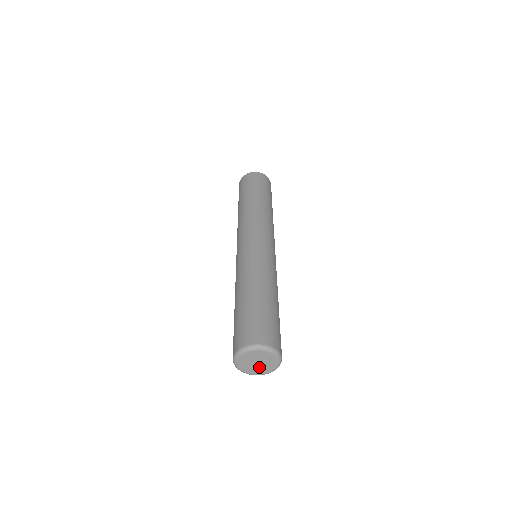
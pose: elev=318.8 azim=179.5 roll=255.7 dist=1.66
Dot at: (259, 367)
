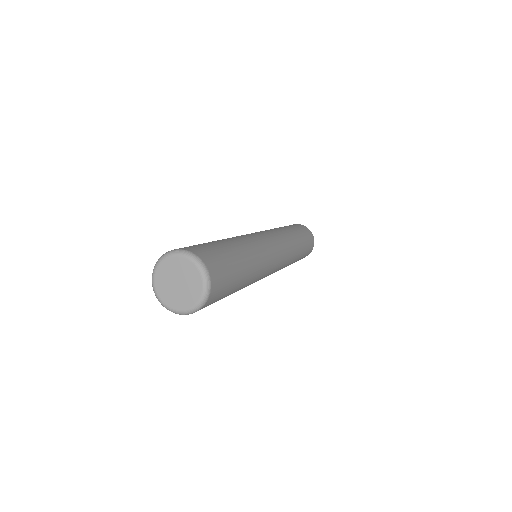
Dot at: (181, 293)
